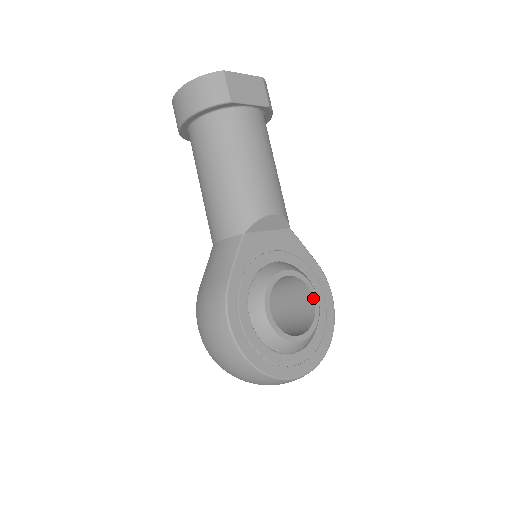
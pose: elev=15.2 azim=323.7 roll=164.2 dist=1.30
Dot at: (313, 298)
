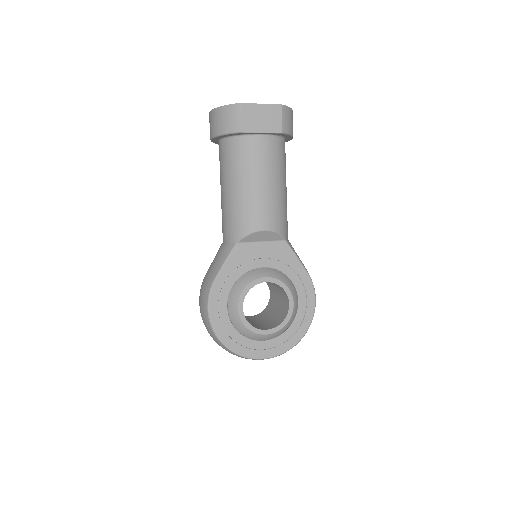
Dot at: (289, 302)
